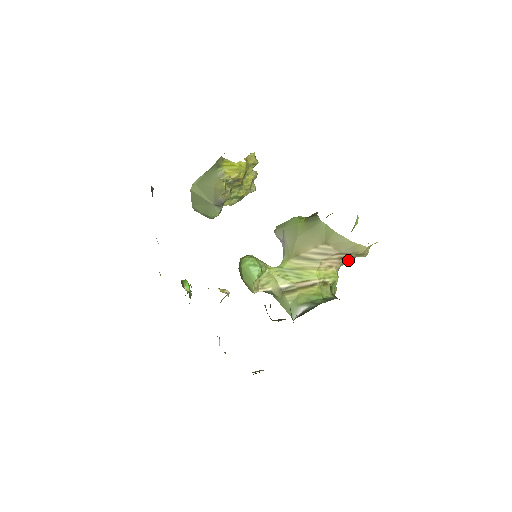
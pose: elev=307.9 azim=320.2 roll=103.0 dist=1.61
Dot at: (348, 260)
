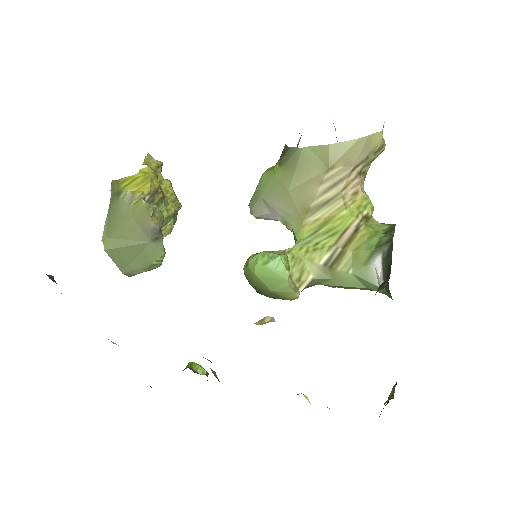
Dot at: occluded
